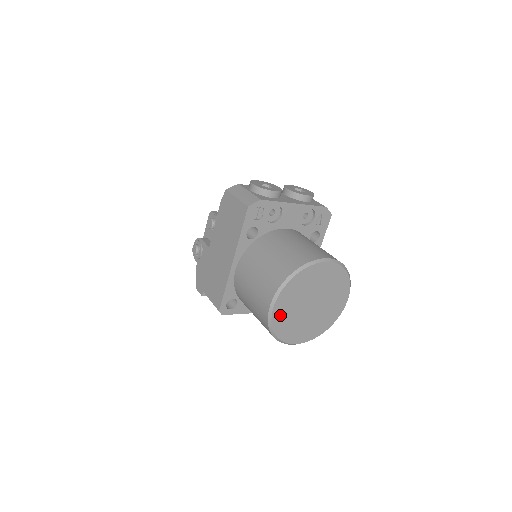
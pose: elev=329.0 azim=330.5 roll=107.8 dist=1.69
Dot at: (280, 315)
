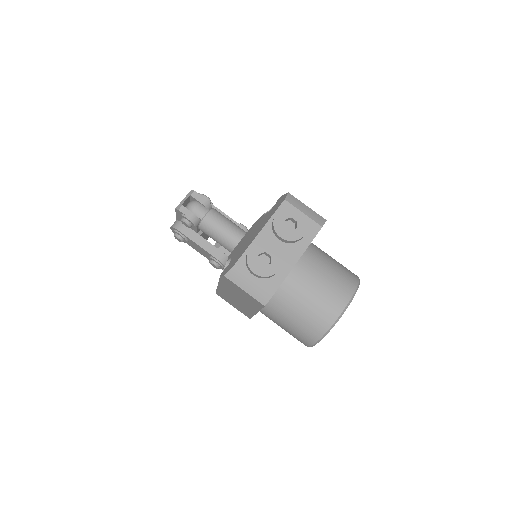
Dot at: occluded
